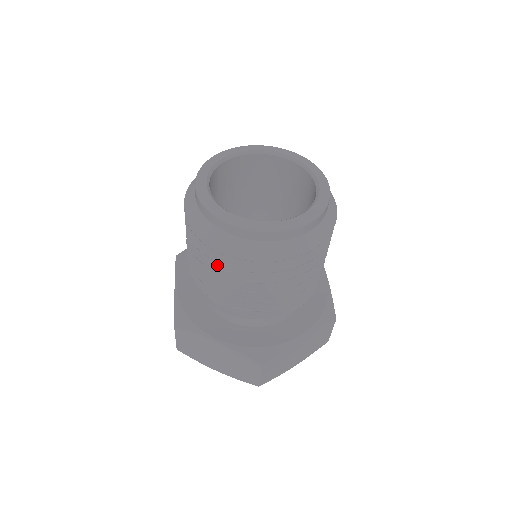
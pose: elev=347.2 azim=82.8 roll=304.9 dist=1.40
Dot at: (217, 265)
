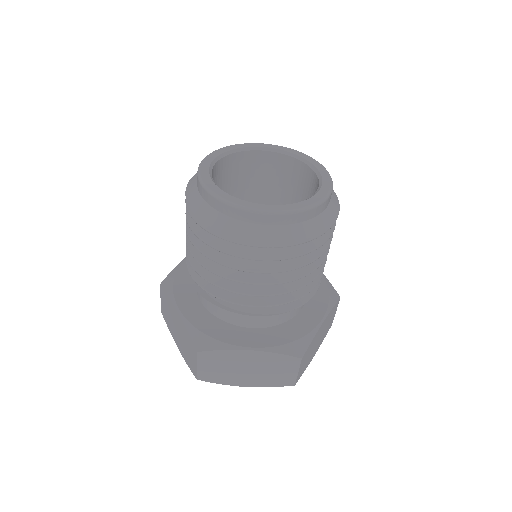
Dot at: (246, 264)
